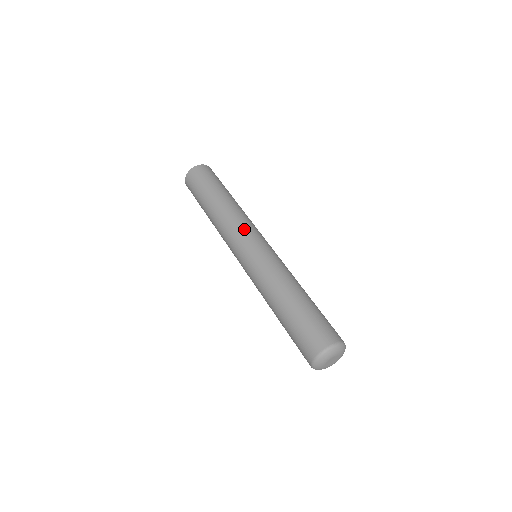
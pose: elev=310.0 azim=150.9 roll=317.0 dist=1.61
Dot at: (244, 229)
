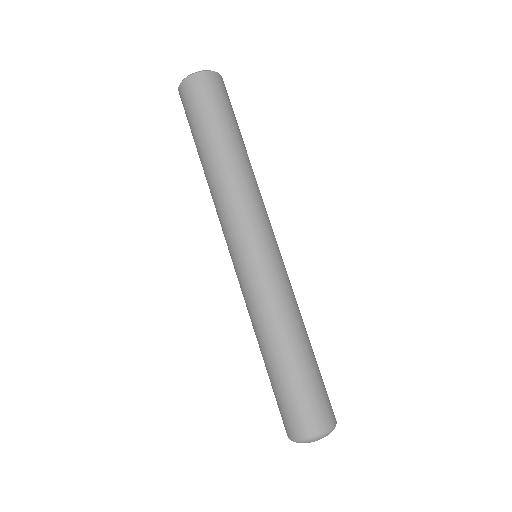
Dot at: (231, 226)
